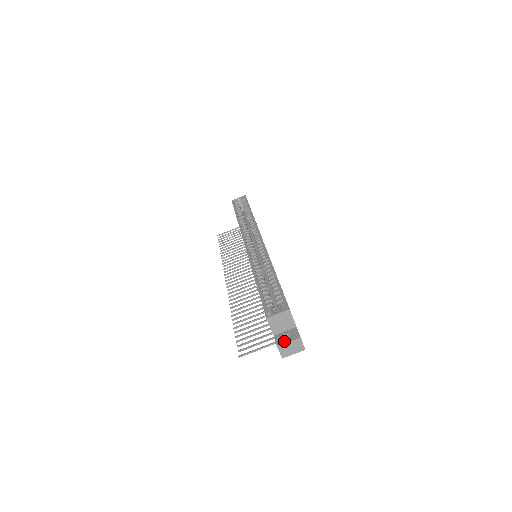
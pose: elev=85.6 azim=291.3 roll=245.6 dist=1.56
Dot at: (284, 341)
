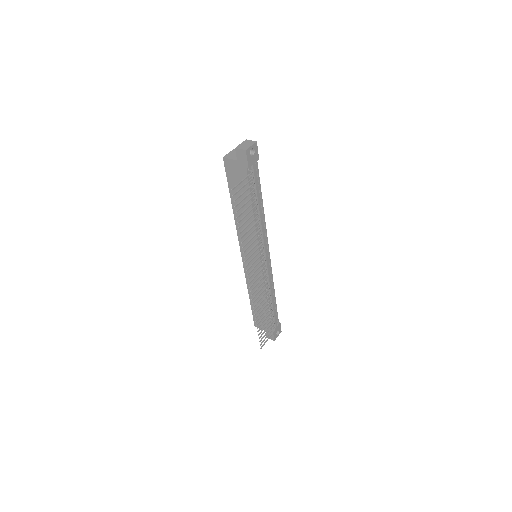
Dot at: occluded
